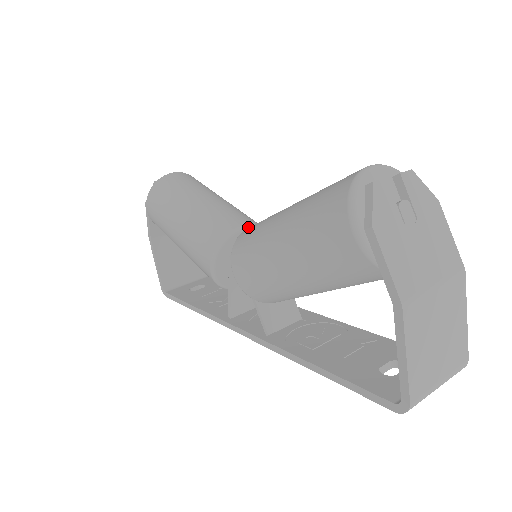
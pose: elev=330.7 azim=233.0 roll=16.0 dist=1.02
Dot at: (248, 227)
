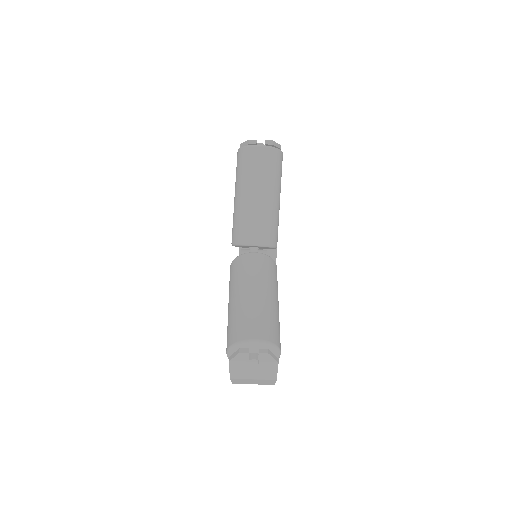
Dot at: (256, 246)
